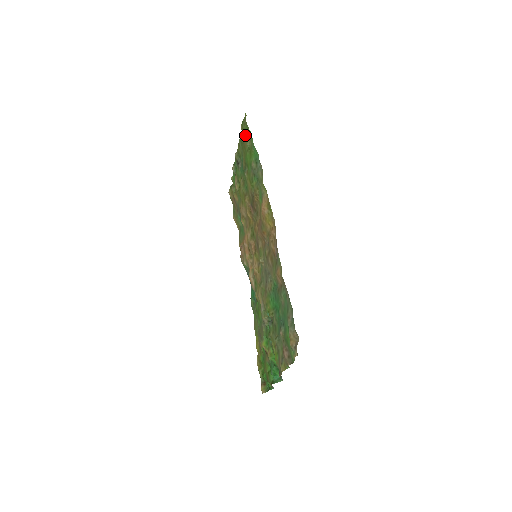
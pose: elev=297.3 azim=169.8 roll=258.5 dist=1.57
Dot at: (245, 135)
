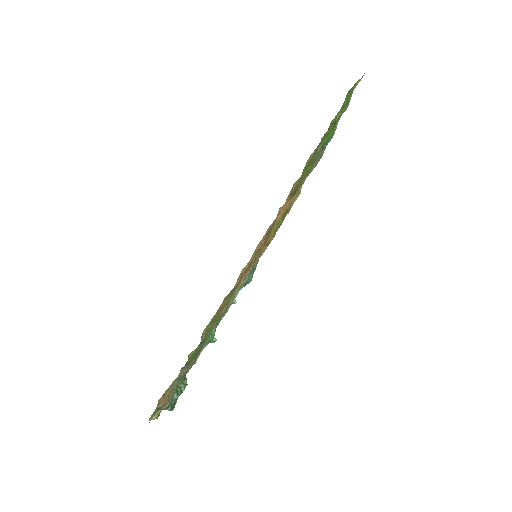
Dot at: (345, 102)
